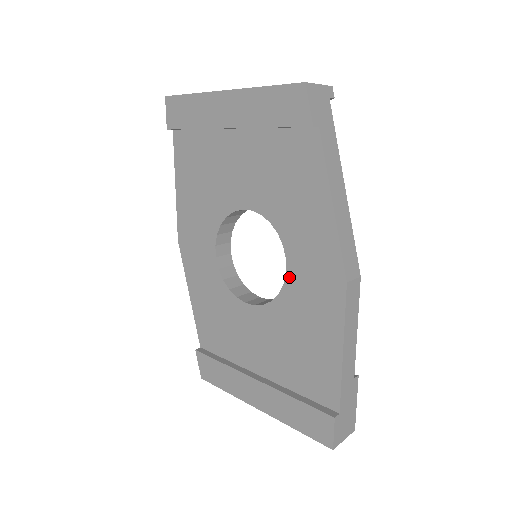
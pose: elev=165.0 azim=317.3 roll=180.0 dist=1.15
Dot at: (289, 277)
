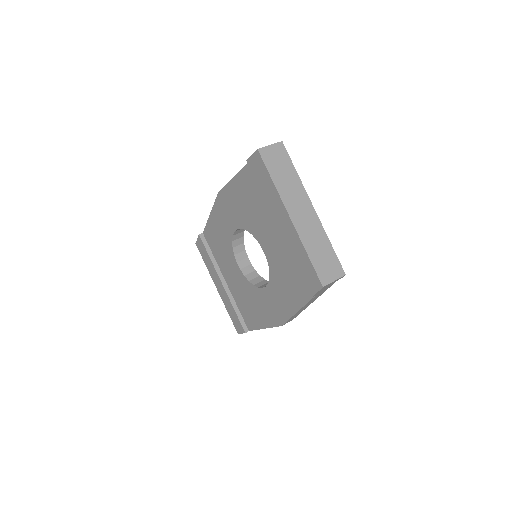
Dot at: (262, 291)
